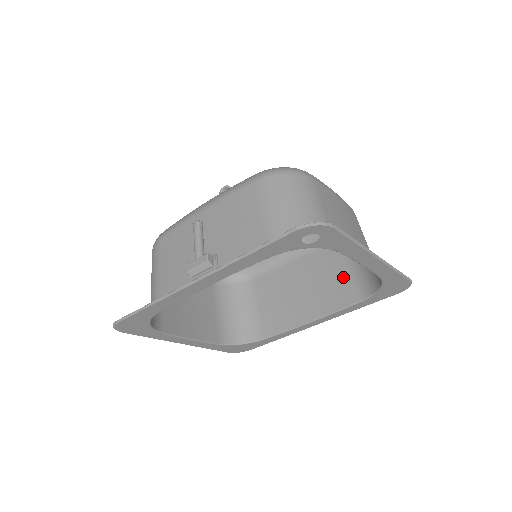
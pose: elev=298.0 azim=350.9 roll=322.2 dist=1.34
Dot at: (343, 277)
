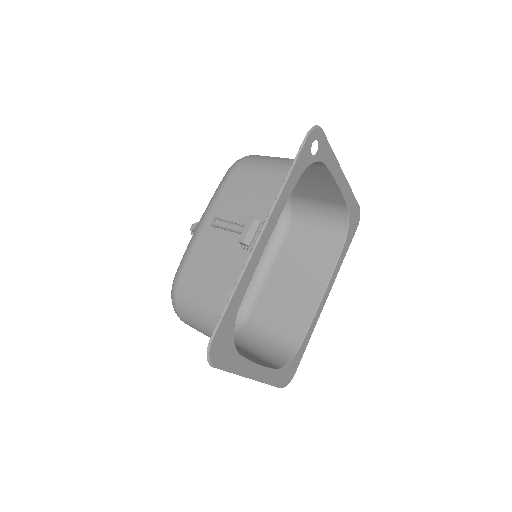
Dot at: (316, 248)
